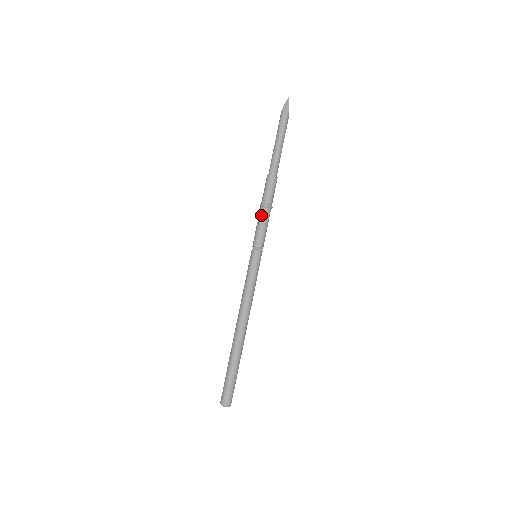
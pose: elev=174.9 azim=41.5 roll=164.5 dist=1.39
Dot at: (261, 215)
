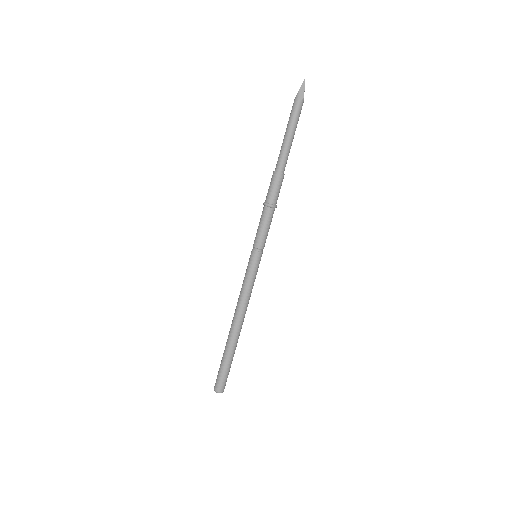
Dot at: (264, 215)
